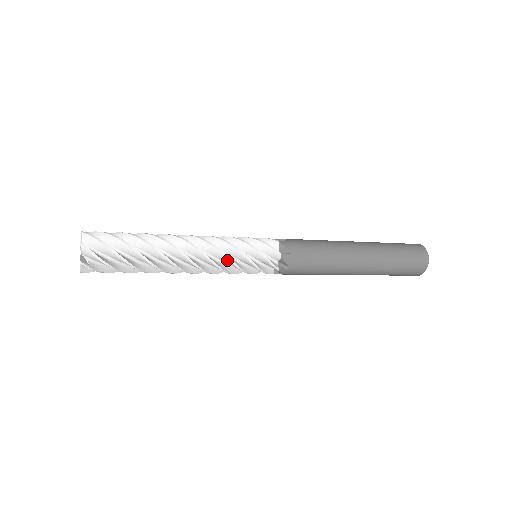
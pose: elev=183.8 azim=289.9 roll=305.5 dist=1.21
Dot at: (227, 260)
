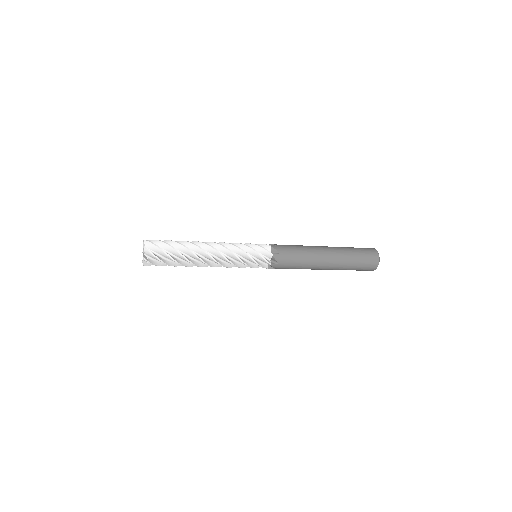
Dot at: (236, 248)
